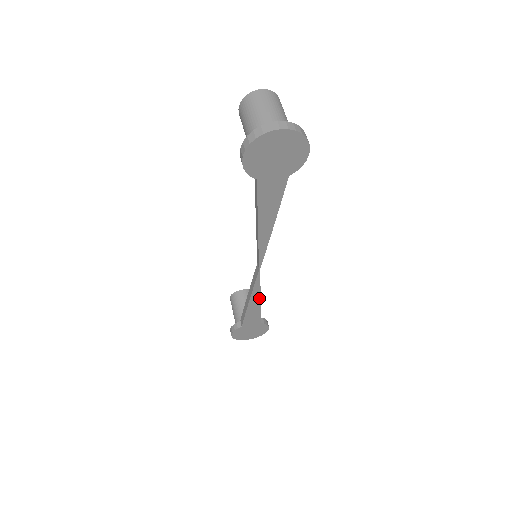
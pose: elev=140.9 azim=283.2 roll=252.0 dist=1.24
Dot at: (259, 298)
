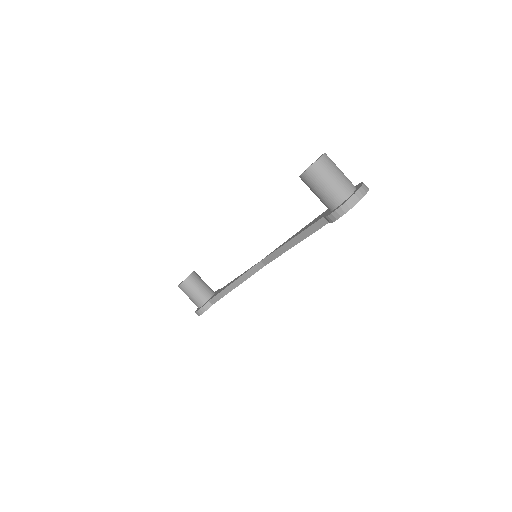
Dot at: occluded
